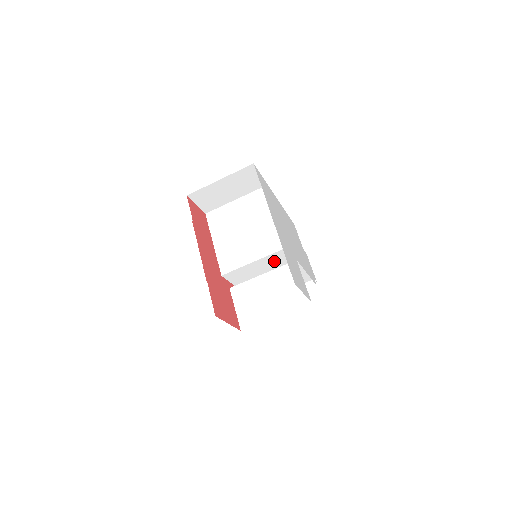
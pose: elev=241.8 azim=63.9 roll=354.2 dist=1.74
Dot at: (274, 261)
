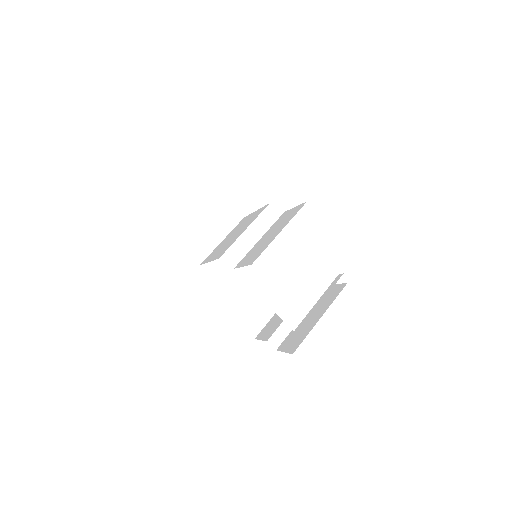
Dot at: occluded
